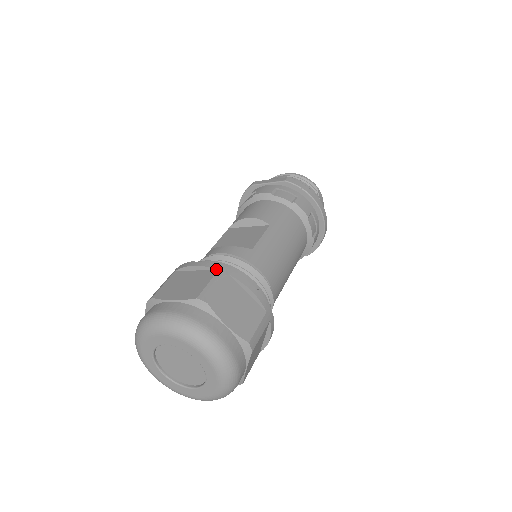
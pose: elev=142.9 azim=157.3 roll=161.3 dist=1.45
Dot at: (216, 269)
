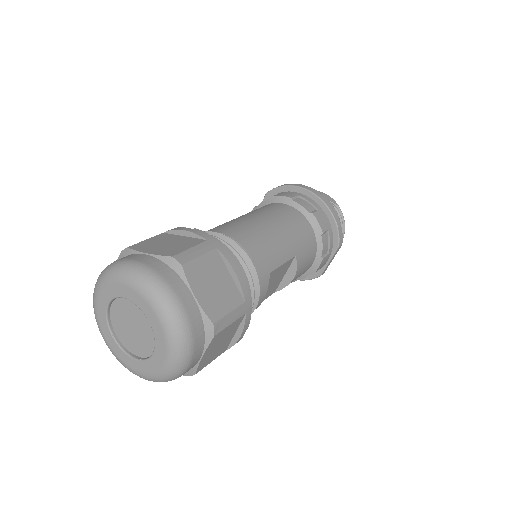
Dot at: occluded
